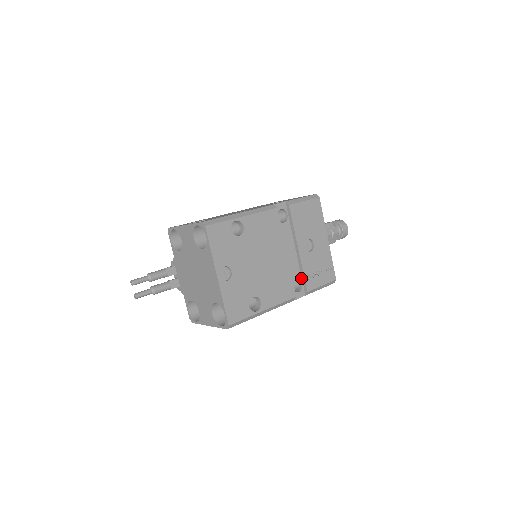
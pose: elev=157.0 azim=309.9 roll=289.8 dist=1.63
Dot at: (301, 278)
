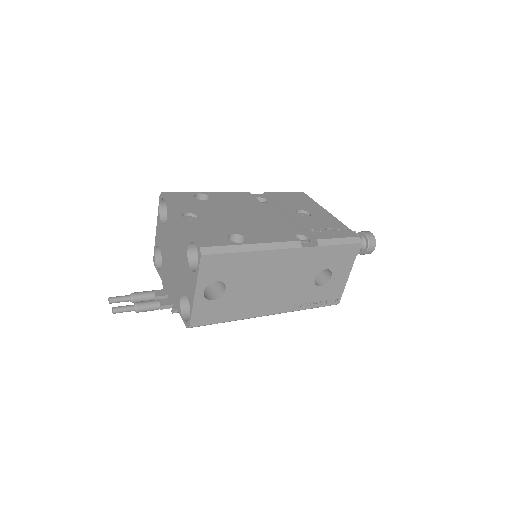
Dot at: (305, 235)
